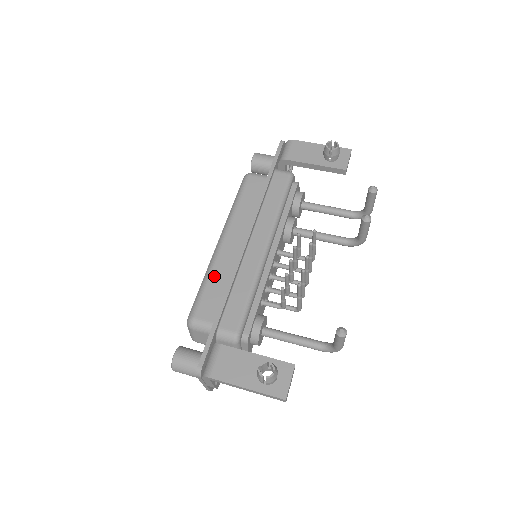
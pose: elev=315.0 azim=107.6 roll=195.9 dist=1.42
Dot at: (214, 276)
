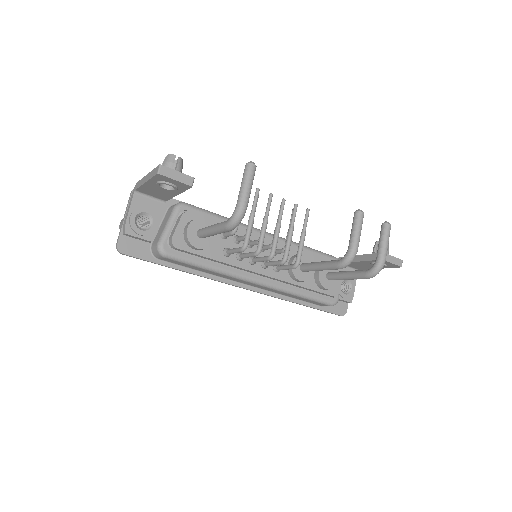
Dot at: occluded
